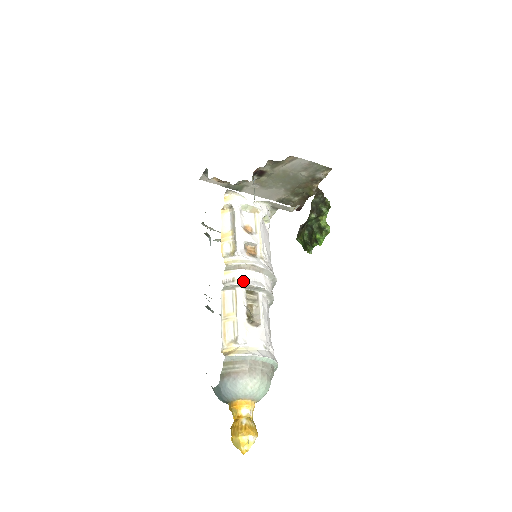
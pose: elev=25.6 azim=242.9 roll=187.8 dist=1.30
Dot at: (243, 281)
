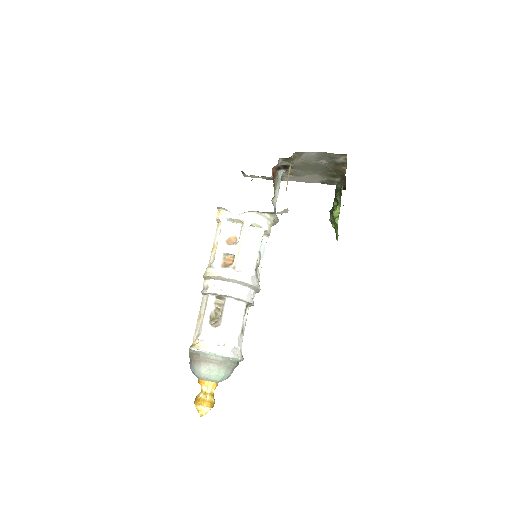
Dot at: (211, 290)
